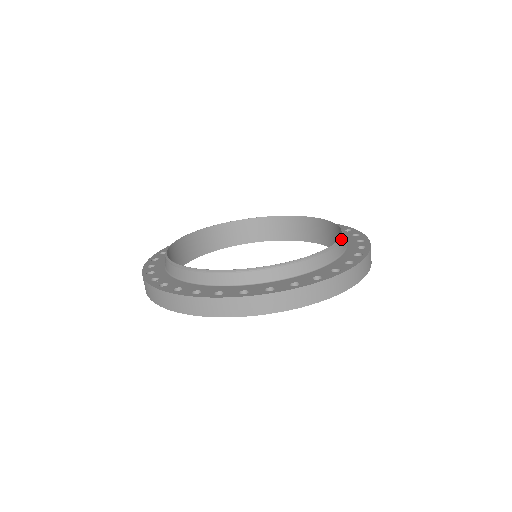
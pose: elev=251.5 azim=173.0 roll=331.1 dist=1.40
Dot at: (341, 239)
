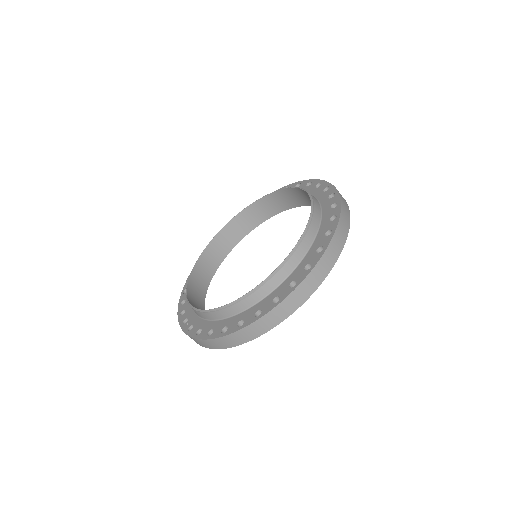
Dot at: (309, 223)
